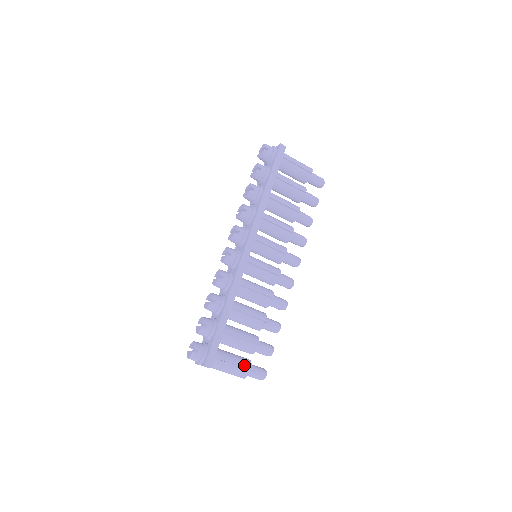
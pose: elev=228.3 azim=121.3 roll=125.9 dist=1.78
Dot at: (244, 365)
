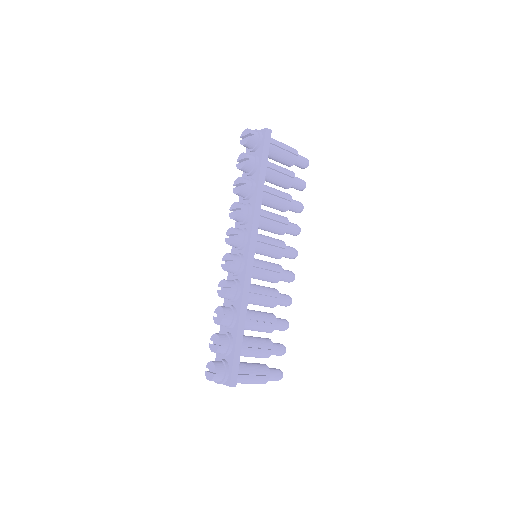
Dot at: (263, 373)
